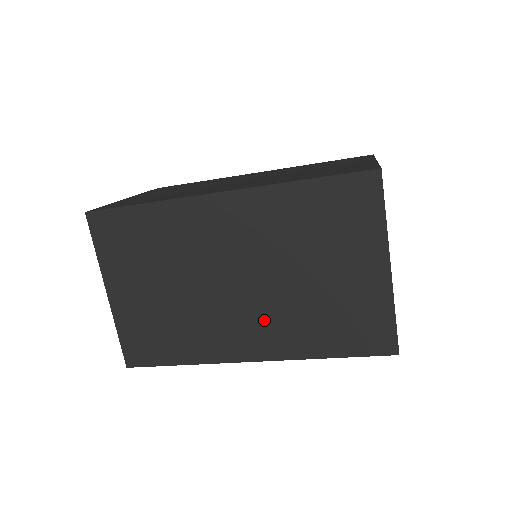
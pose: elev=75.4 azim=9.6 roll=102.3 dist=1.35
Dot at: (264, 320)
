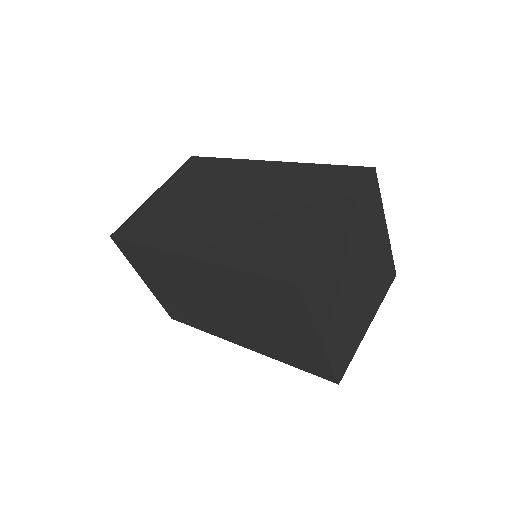
Dot at: (243, 331)
